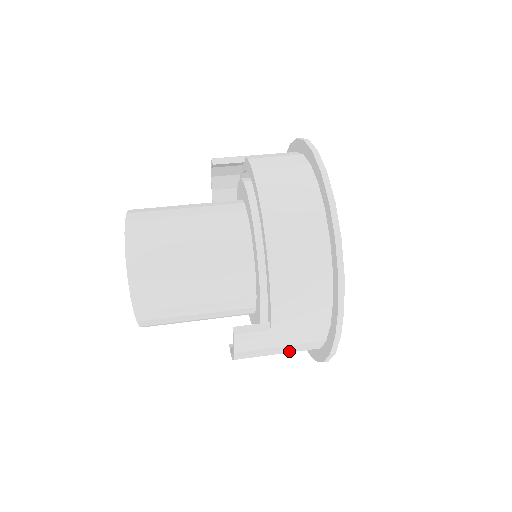
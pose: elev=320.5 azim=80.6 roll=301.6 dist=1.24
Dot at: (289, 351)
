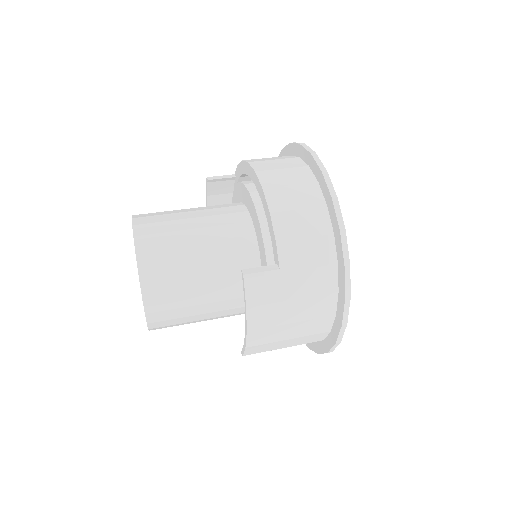
Dot at: (304, 317)
